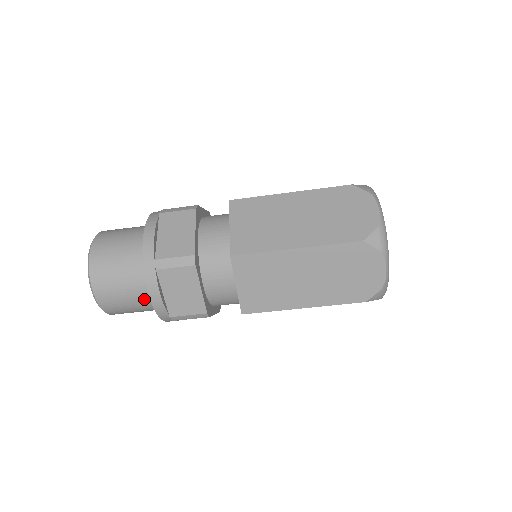
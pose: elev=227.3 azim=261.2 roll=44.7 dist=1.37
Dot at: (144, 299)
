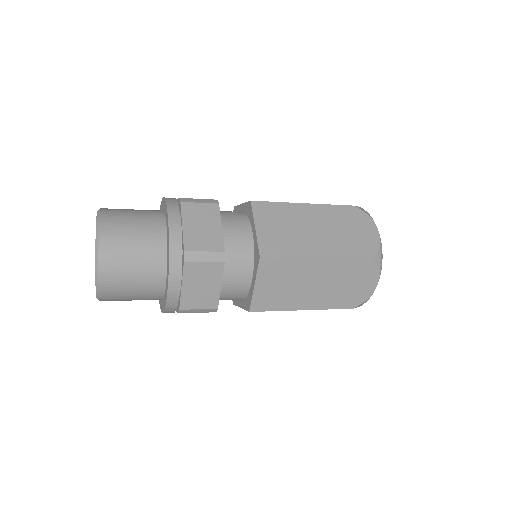
Dot at: occluded
